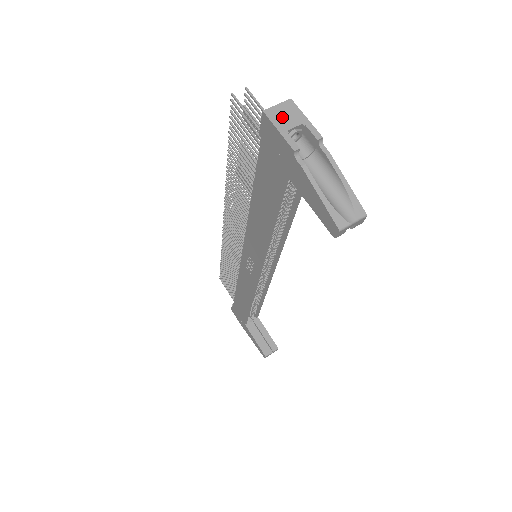
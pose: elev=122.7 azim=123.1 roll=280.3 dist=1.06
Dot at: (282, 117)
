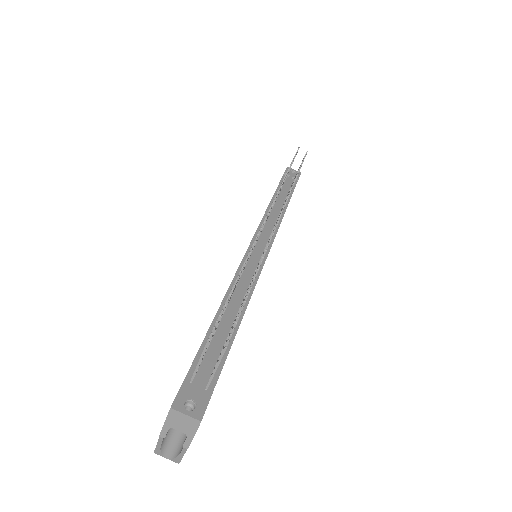
Dot at: (178, 421)
